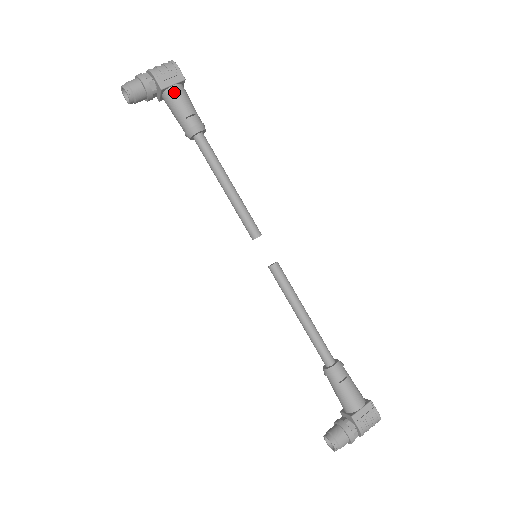
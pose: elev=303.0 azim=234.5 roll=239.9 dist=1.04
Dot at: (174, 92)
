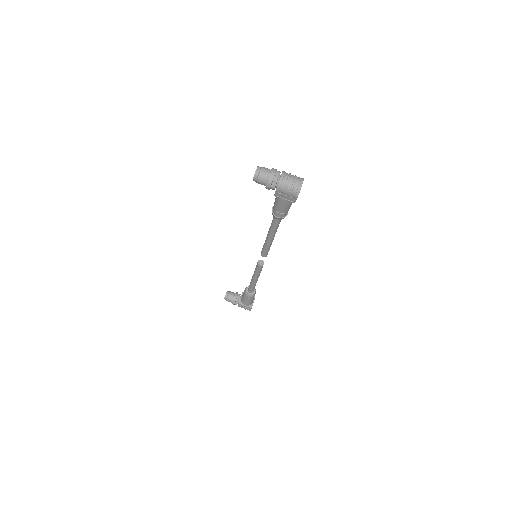
Dot at: (281, 201)
